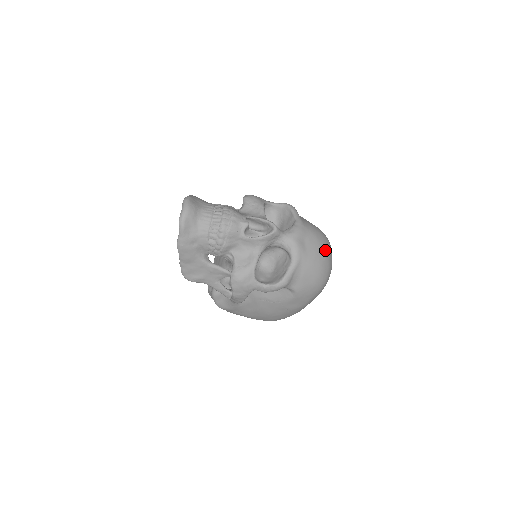
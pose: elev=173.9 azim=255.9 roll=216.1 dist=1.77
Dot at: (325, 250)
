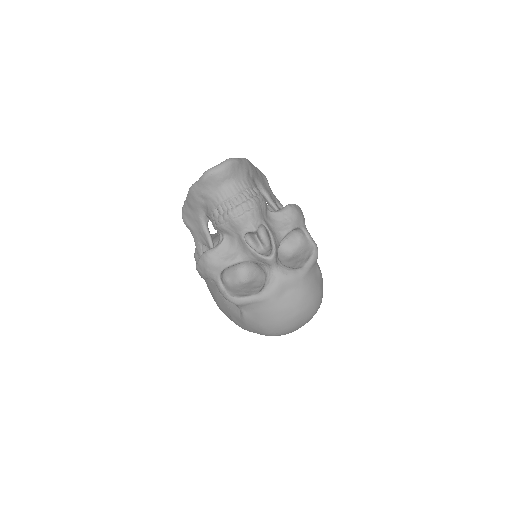
Dot at: (299, 314)
